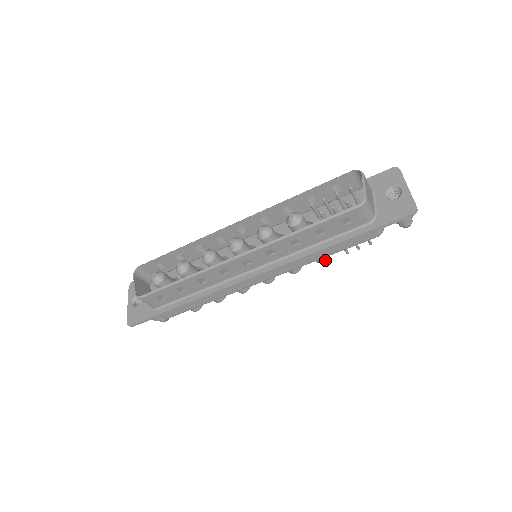
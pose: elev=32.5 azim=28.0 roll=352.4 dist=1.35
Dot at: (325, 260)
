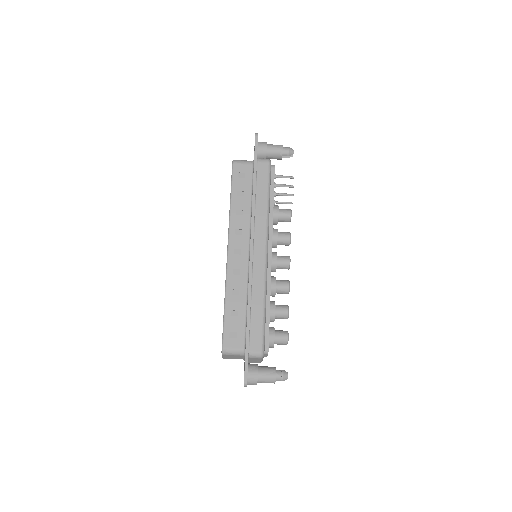
Dot at: (289, 212)
